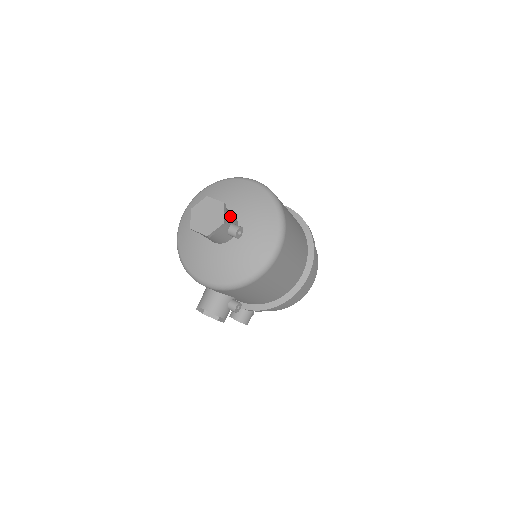
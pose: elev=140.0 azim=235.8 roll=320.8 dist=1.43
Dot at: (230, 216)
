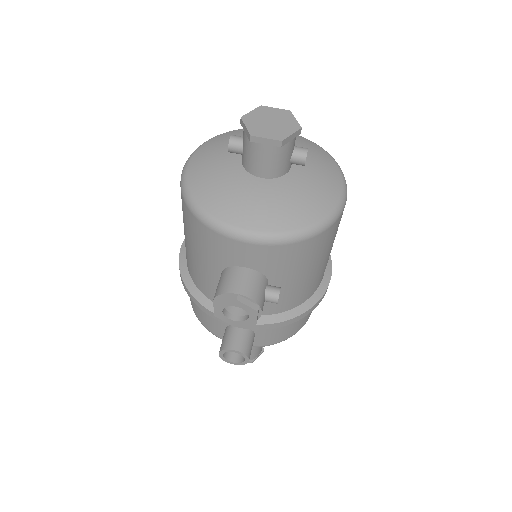
Dot at: occluded
